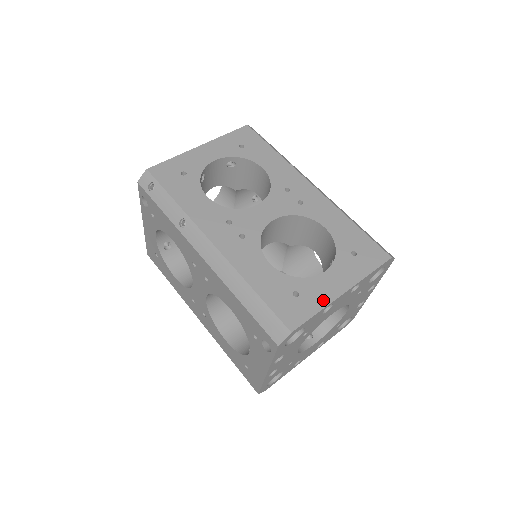
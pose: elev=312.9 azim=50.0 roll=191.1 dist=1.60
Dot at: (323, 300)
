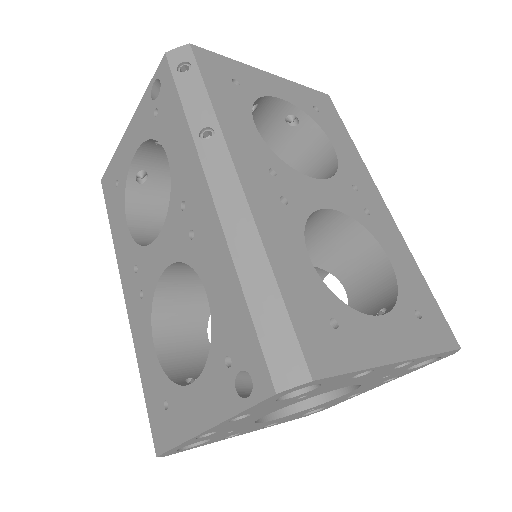
Dot at: (369, 355)
